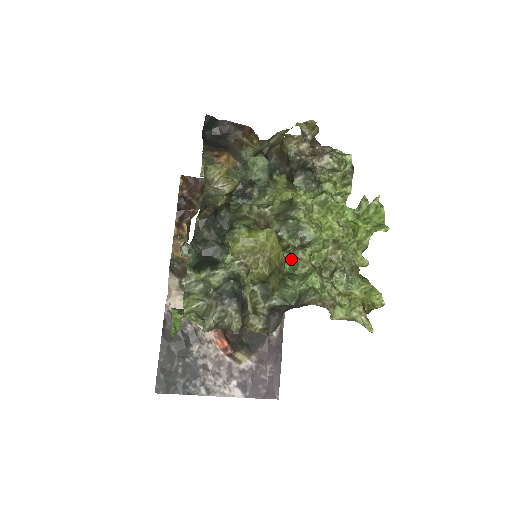
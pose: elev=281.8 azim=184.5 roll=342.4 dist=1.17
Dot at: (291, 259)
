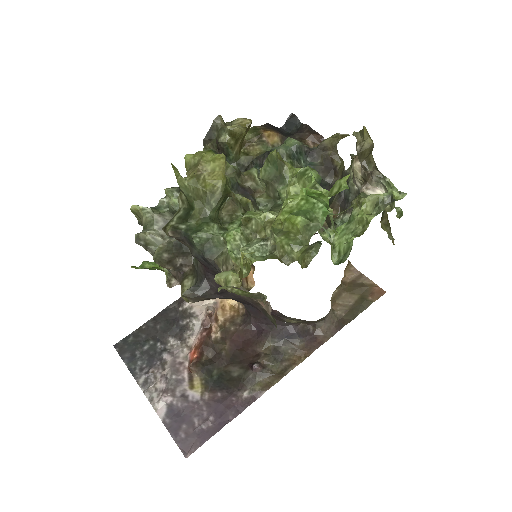
Dot at: occluded
